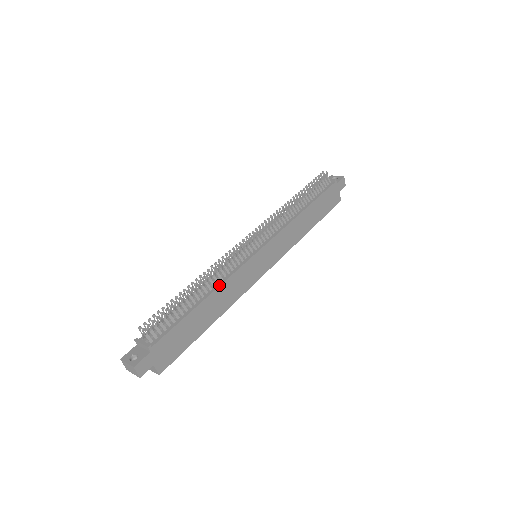
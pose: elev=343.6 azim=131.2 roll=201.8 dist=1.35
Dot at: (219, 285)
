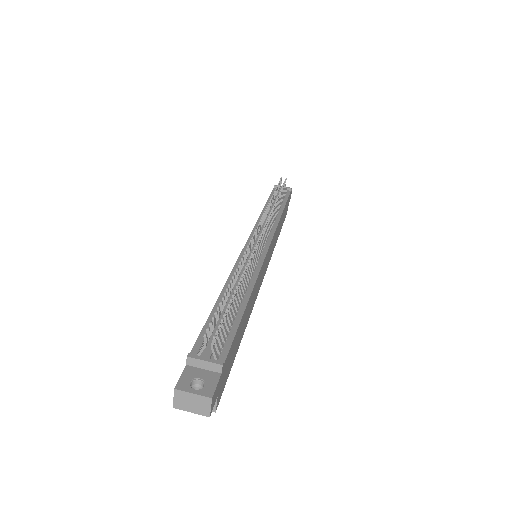
Dot at: (253, 284)
